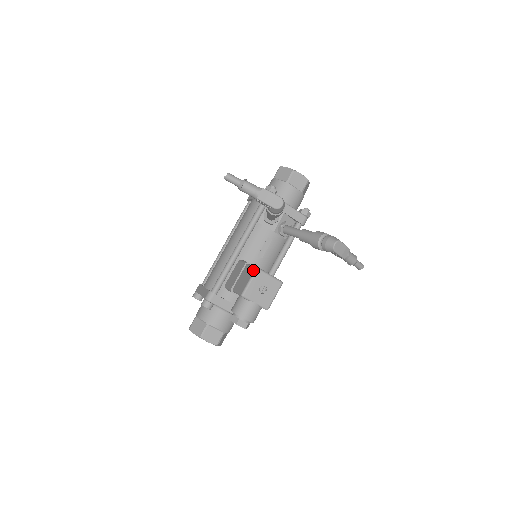
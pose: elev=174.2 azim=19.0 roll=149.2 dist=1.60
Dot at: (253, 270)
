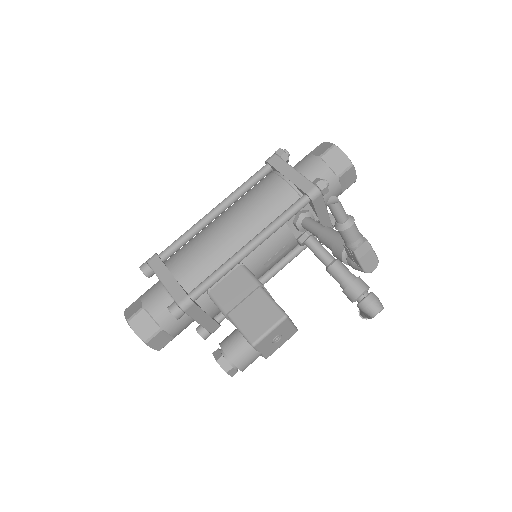
Dot at: (279, 315)
